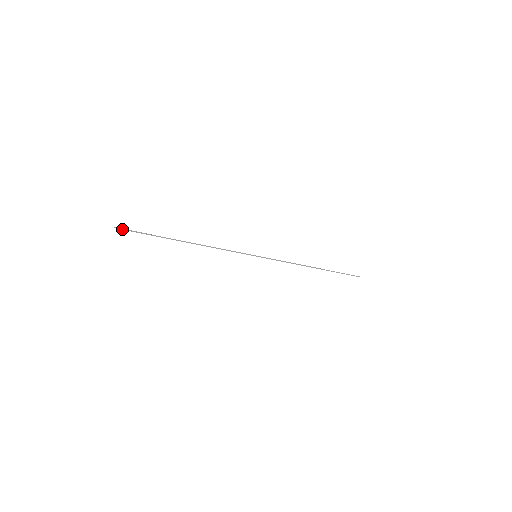
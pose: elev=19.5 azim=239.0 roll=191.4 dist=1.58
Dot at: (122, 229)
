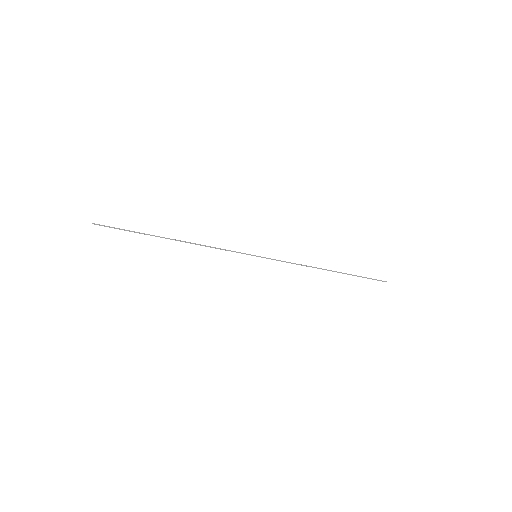
Dot at: (101, 225)
